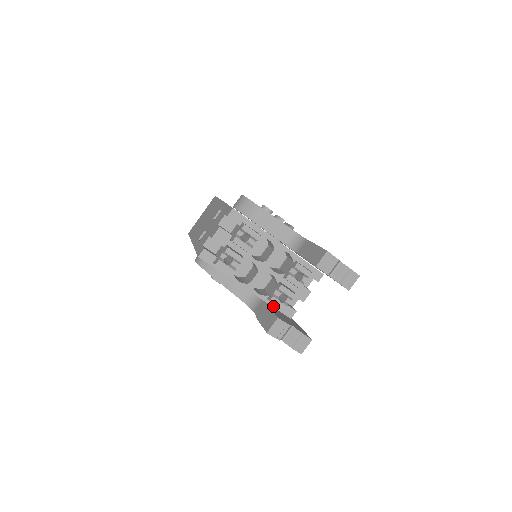
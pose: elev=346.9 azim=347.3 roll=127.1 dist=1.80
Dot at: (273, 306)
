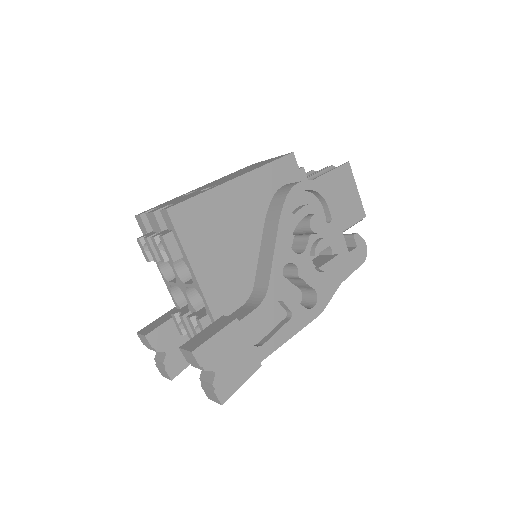
Dot at: occluded
